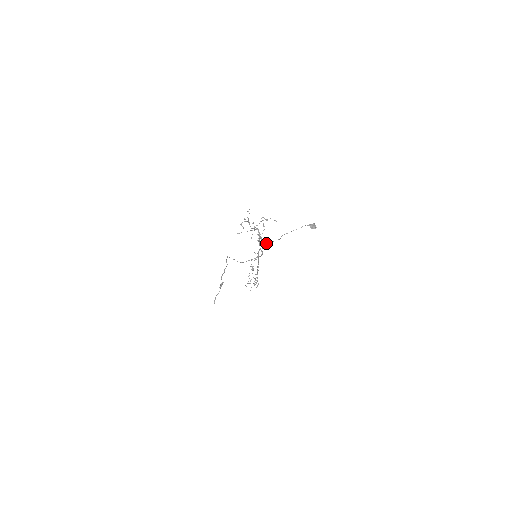
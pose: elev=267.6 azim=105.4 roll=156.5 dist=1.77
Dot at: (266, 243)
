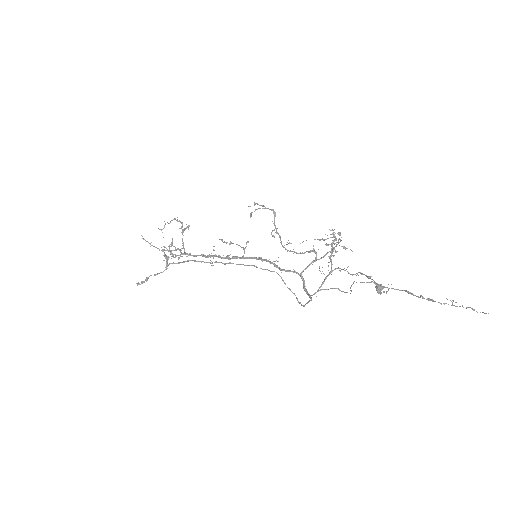
Dot at: occluded
